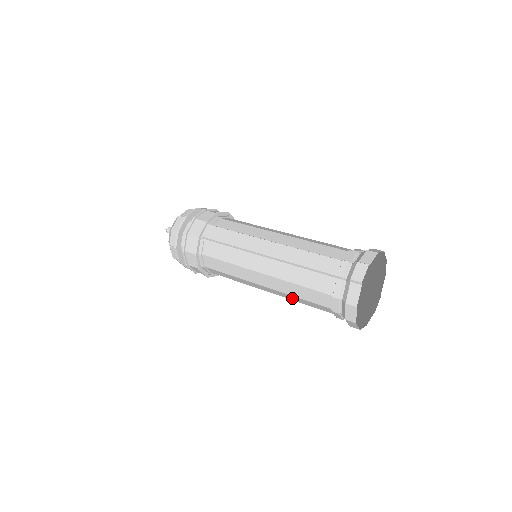
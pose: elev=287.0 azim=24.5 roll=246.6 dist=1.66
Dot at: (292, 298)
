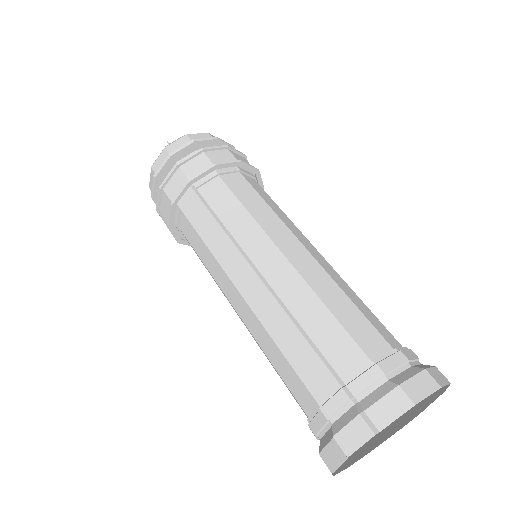
Dot at: occluded
